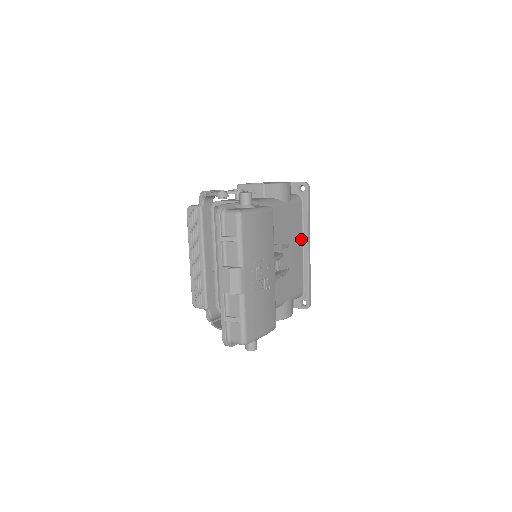
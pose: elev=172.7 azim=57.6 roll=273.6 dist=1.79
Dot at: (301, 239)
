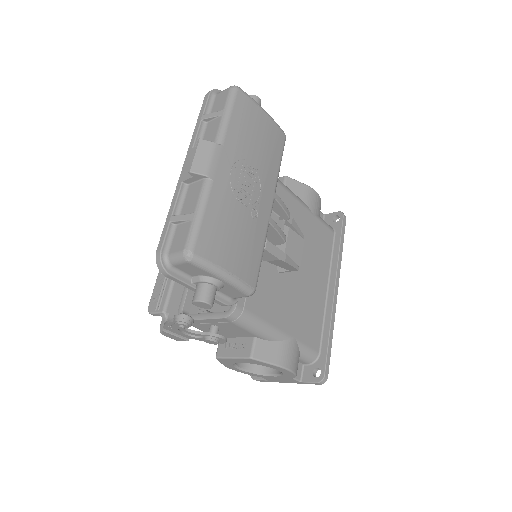
Dot at: (326, 276)
